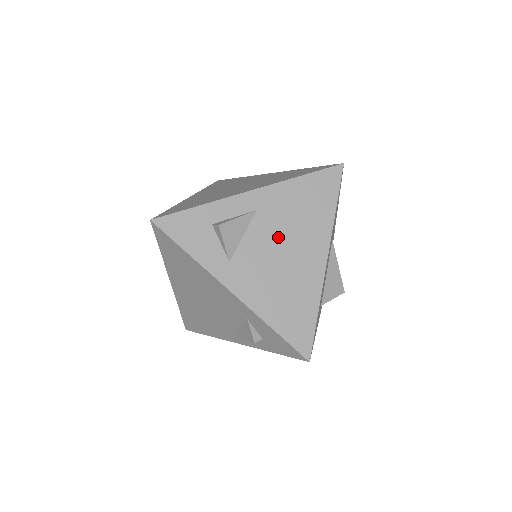
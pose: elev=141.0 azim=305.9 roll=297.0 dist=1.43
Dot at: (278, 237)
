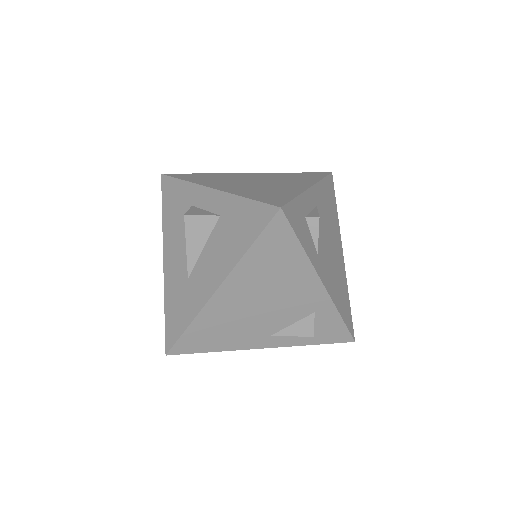
Dot at: (327, 232)
